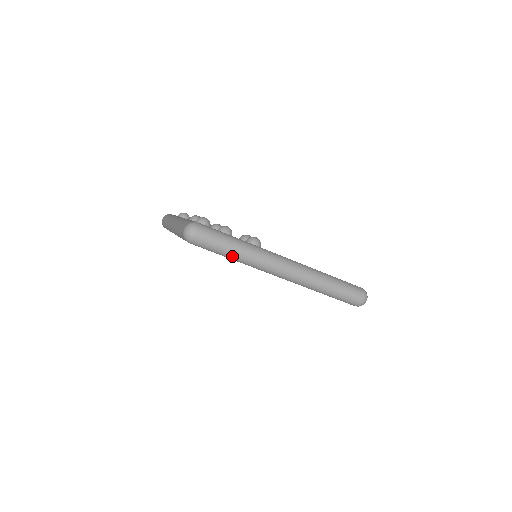
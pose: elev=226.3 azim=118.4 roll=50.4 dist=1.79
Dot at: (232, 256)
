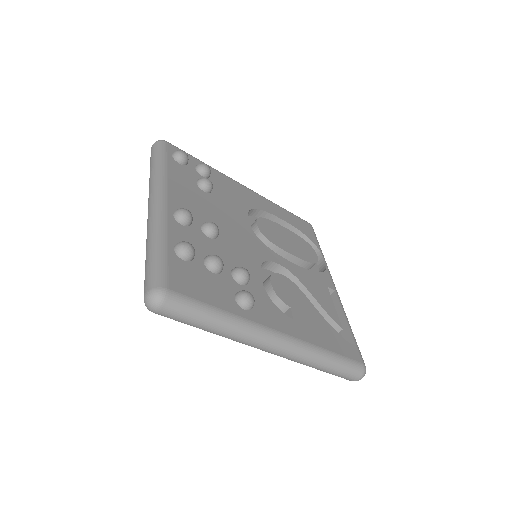
Dot at: occluded
